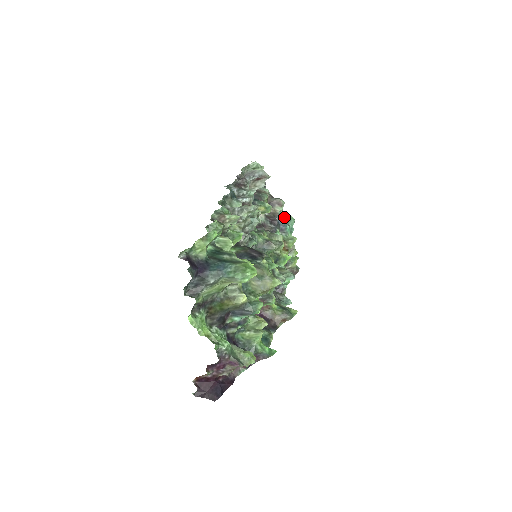
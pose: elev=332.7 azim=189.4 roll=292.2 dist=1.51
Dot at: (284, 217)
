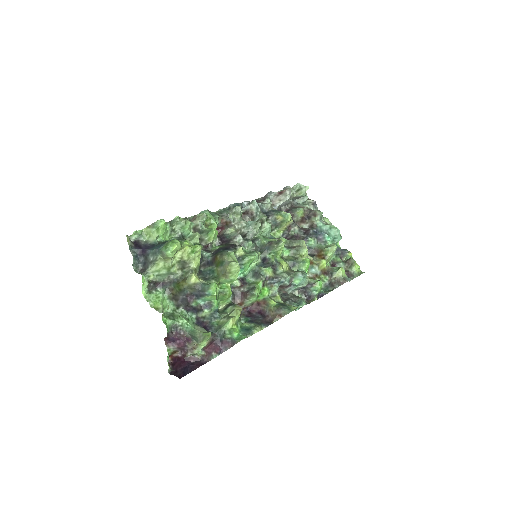
Dot at: (322, 227)
